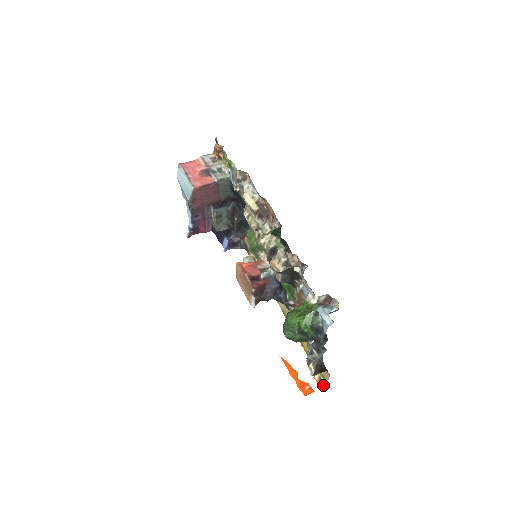
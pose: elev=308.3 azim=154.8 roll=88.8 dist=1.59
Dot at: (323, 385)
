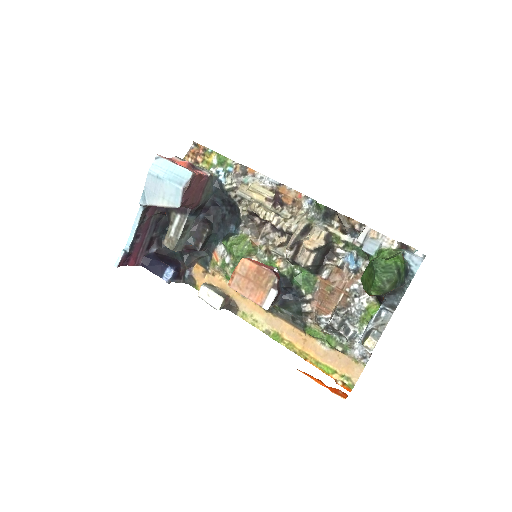
Dot at: (350, 388)
